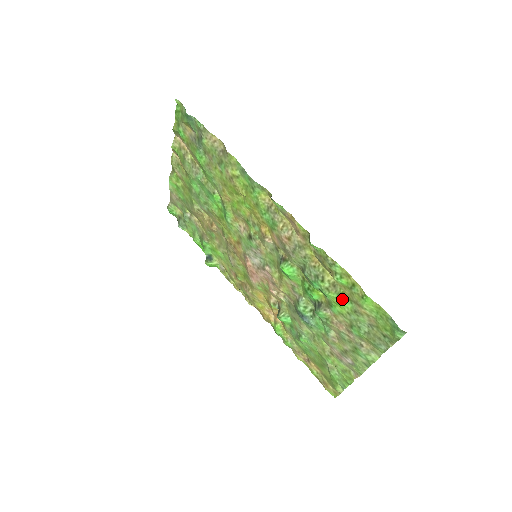
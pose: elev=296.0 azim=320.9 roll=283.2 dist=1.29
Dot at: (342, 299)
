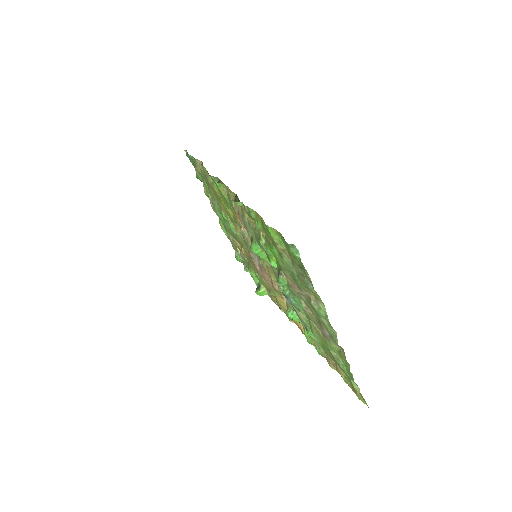
Dot at: (271, 247)
